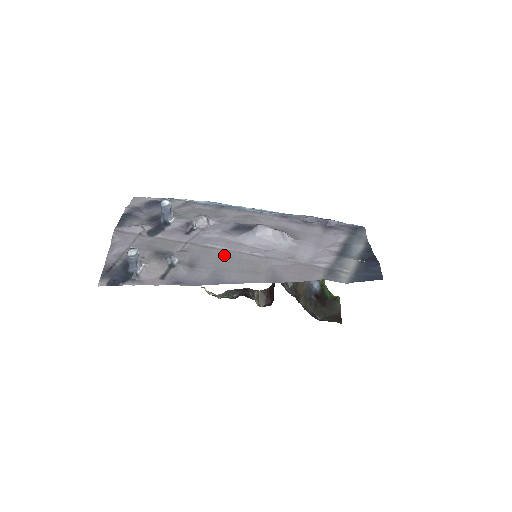
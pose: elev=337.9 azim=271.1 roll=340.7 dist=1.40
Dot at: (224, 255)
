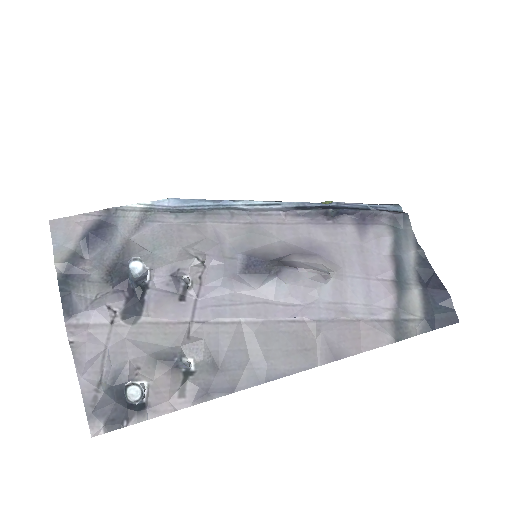
Dot at: (255, 333)
